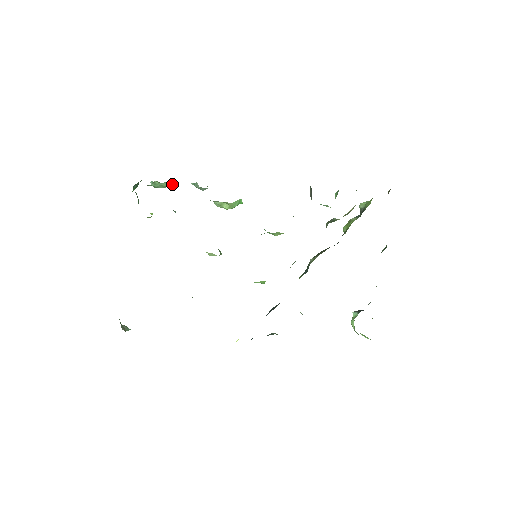
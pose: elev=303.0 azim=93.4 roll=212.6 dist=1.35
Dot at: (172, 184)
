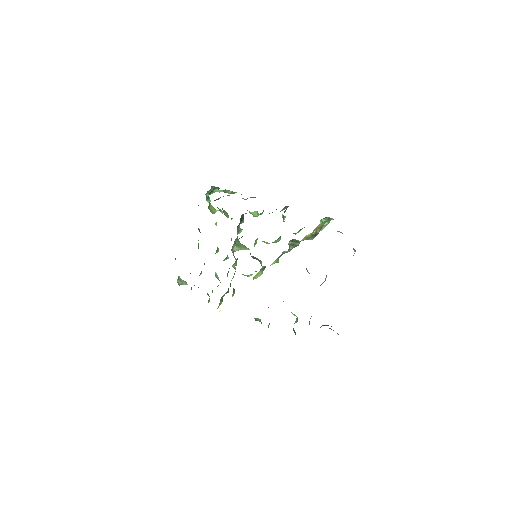
Dot at: (235, 192)
